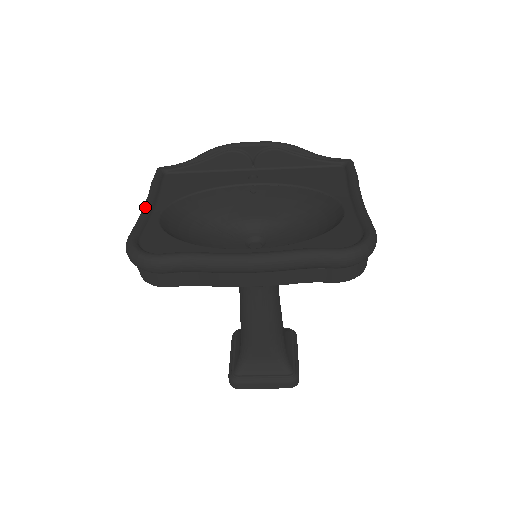
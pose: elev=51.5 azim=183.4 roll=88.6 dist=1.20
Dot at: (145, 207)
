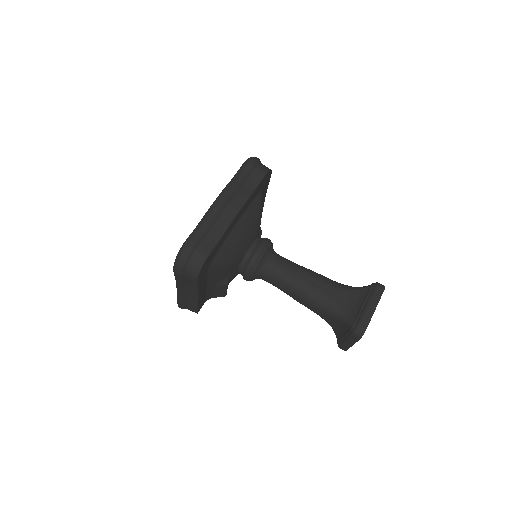
Dot at: occluded
